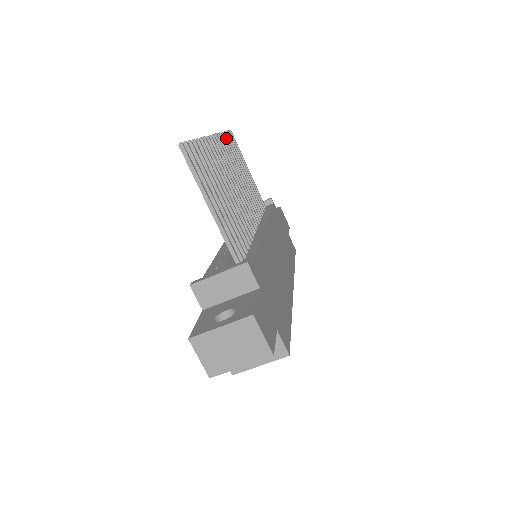
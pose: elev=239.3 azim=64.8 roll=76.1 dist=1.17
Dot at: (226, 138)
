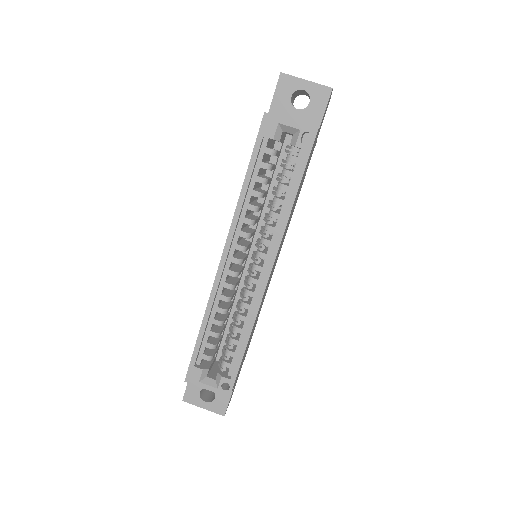
Dot at: occluded
